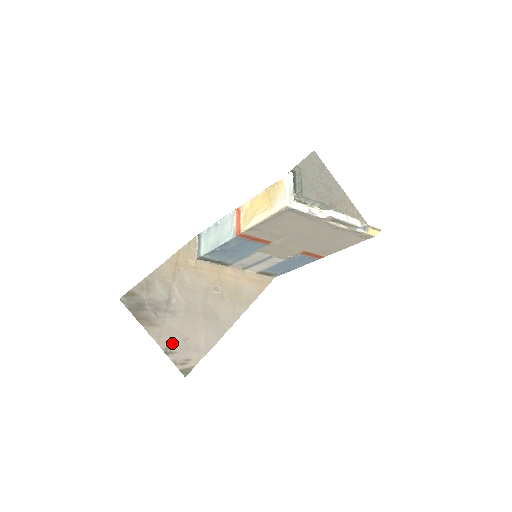
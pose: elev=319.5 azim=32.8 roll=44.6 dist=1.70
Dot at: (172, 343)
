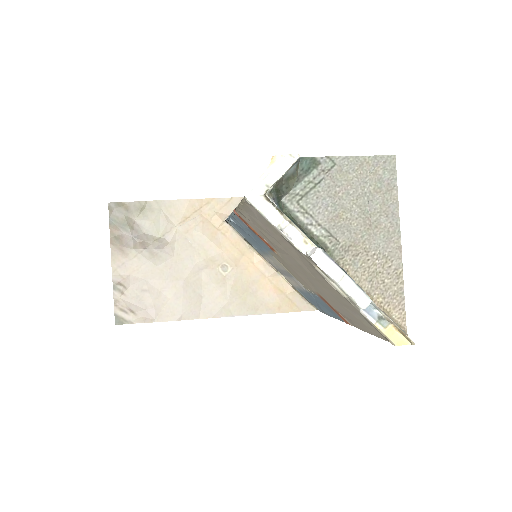
Dot at: (128, 283)
